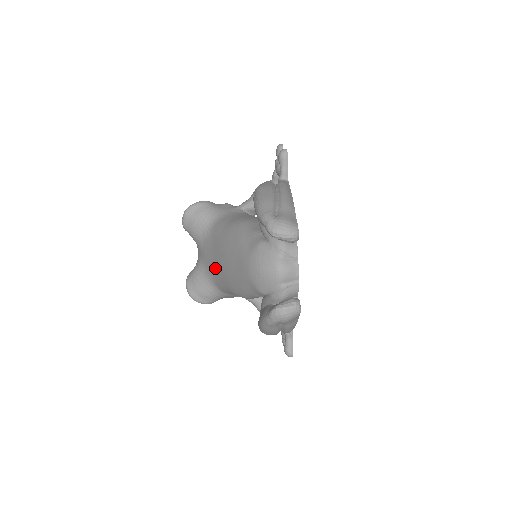
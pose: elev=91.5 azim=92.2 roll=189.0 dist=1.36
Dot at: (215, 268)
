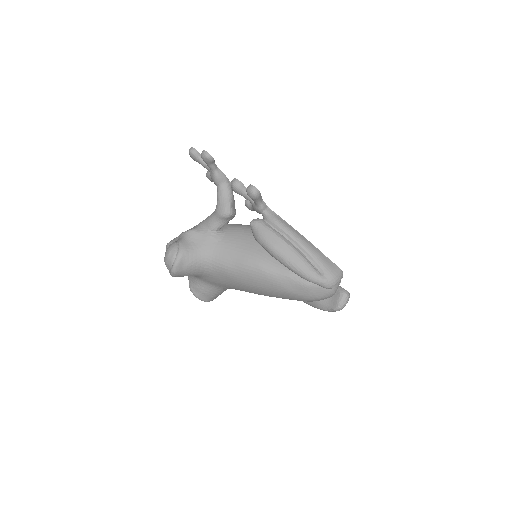
Dot at: (238, 289)
